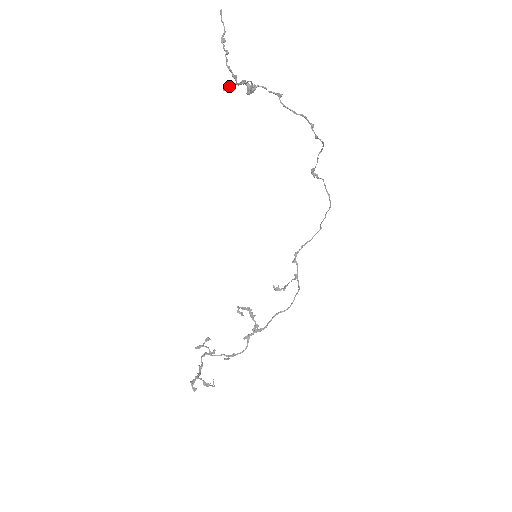
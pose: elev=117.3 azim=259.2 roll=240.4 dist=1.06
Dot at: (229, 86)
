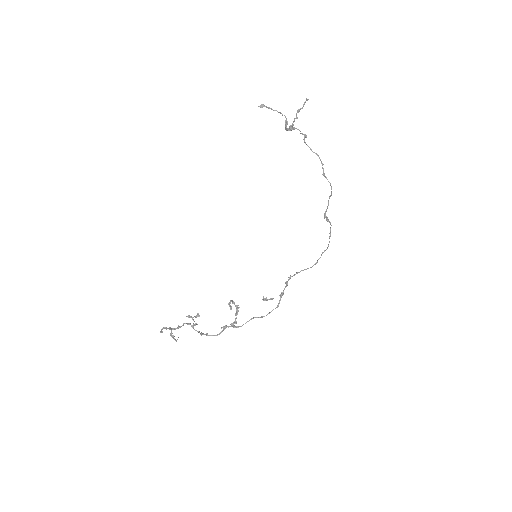
Dot at: (264, 106)
